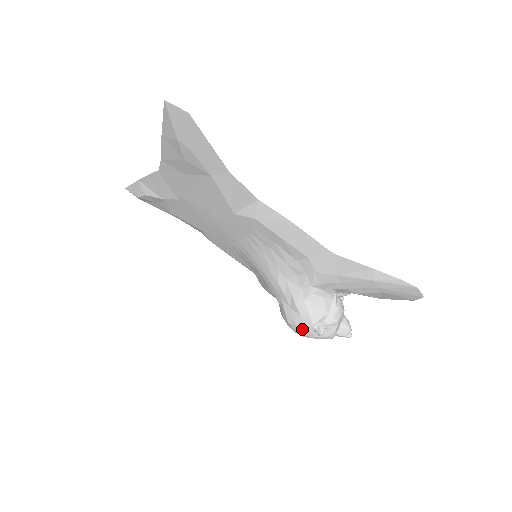
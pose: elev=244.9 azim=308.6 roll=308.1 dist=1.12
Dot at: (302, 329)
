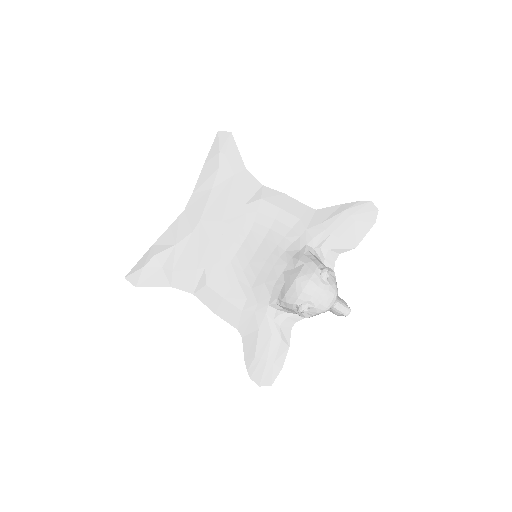
Dot at: (310, 275)
